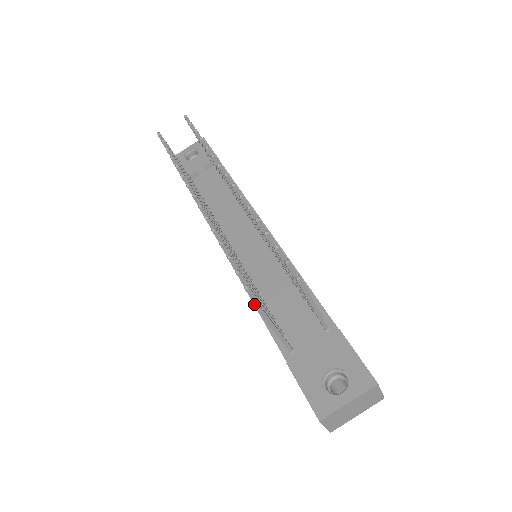
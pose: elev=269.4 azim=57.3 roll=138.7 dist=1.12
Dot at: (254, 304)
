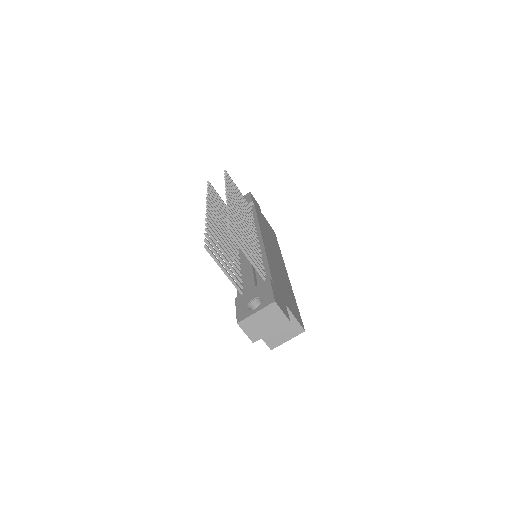
Dot at: (204, 245)
